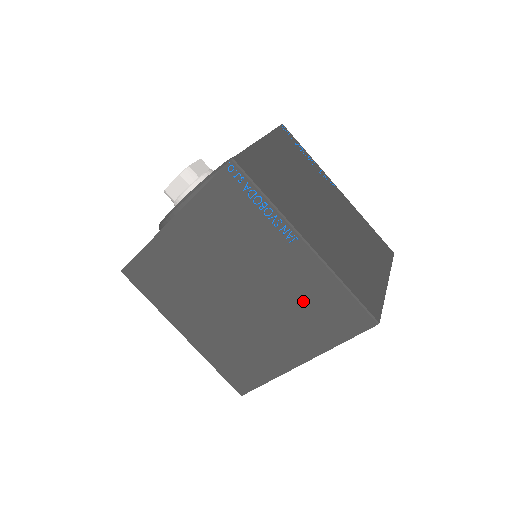
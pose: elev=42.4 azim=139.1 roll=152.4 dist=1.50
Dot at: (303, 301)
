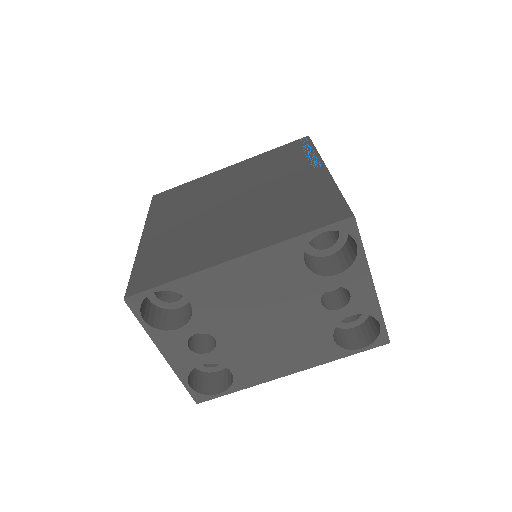
Dot at: (289, 203)
